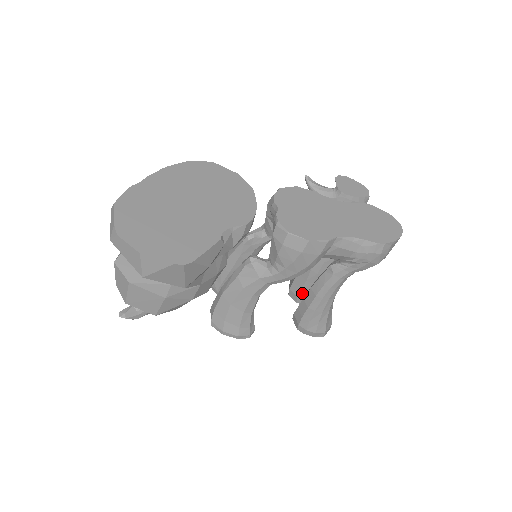
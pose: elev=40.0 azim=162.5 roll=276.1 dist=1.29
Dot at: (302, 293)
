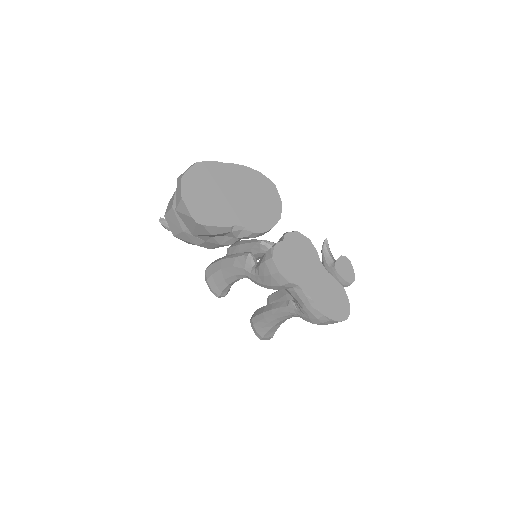
Dot at: occluded
